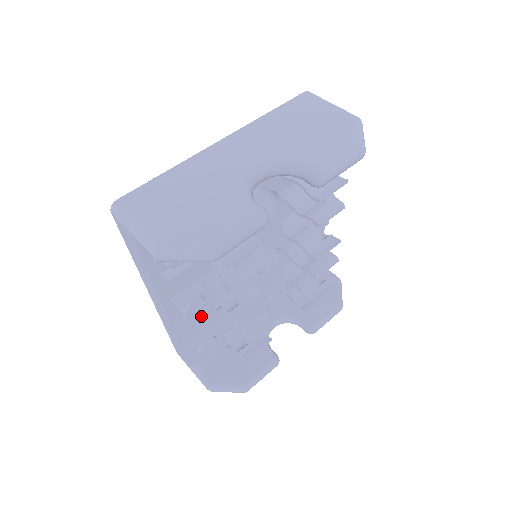
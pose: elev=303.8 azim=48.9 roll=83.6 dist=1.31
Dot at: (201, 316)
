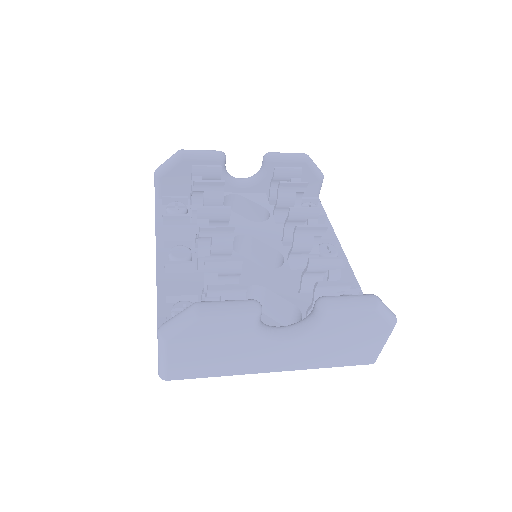
Dot at: (183, 262)
